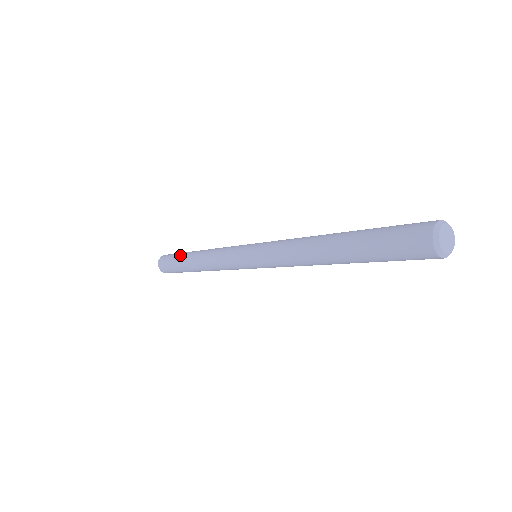
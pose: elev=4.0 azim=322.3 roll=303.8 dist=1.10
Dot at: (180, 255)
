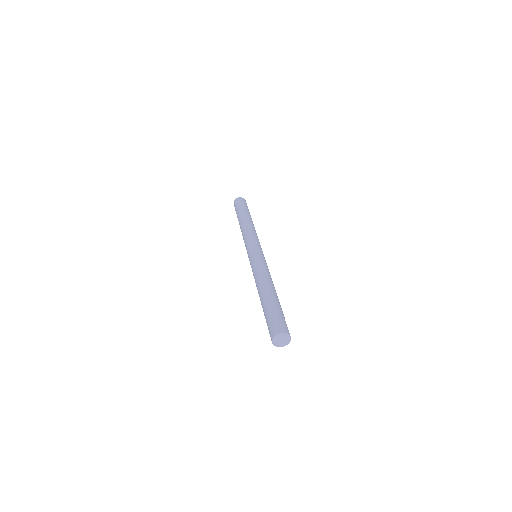
Dot at: (237, 214)
